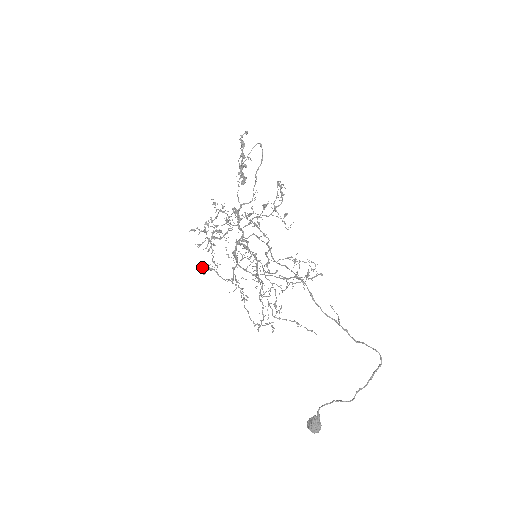
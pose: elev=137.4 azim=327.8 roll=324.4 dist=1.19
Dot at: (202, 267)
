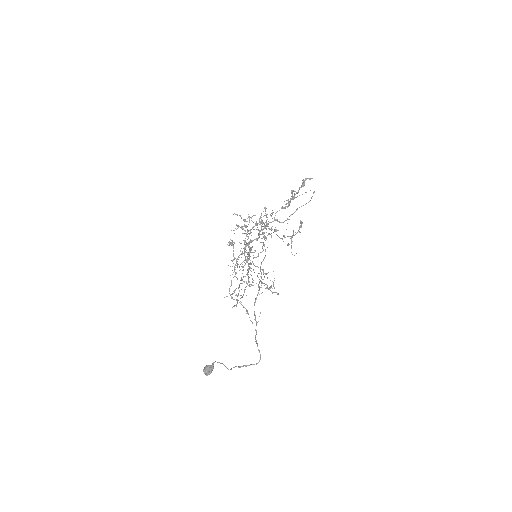
Dot at: (231, 240)
